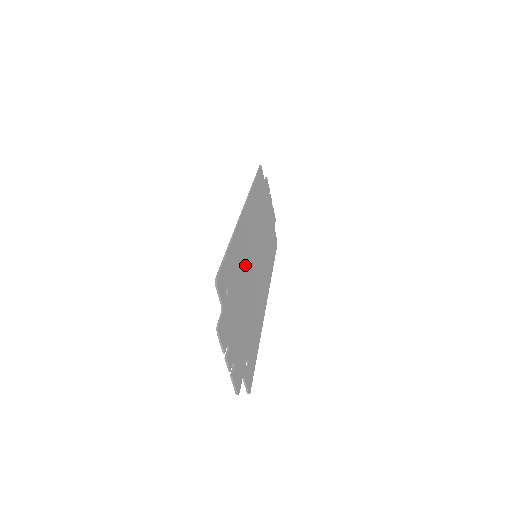
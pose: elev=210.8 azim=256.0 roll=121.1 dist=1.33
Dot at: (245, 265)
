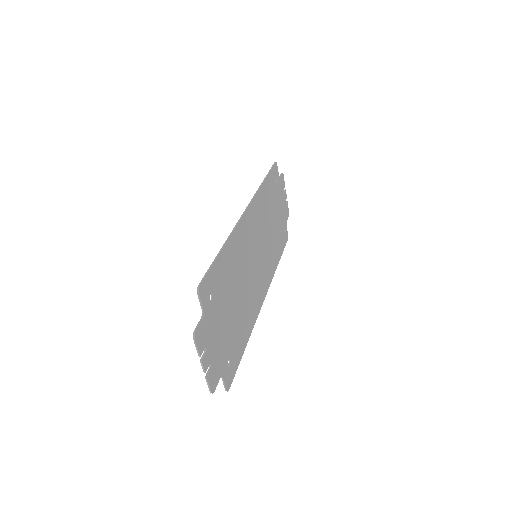
Dot at: (239, 267)
